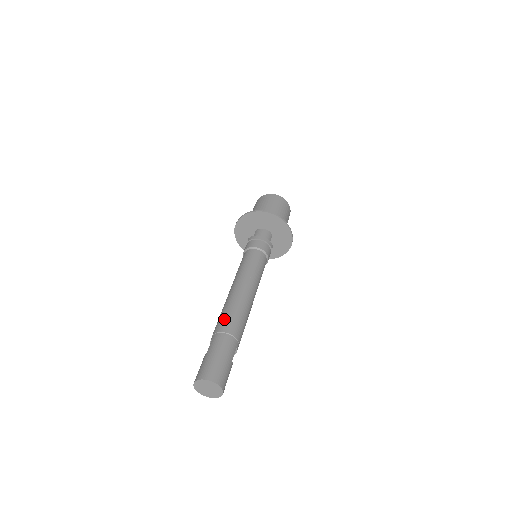
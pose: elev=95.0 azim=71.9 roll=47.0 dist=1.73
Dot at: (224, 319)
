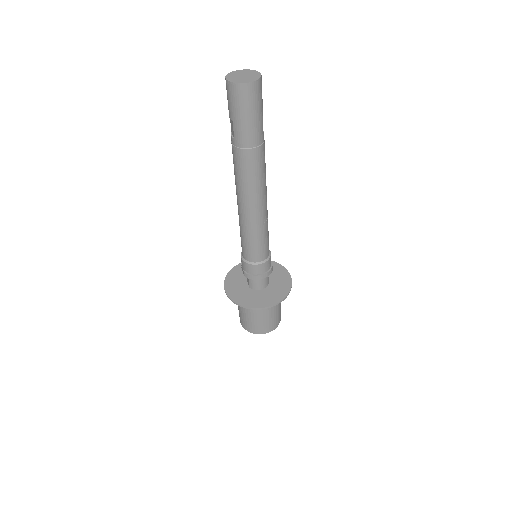
Dot at: occluded
